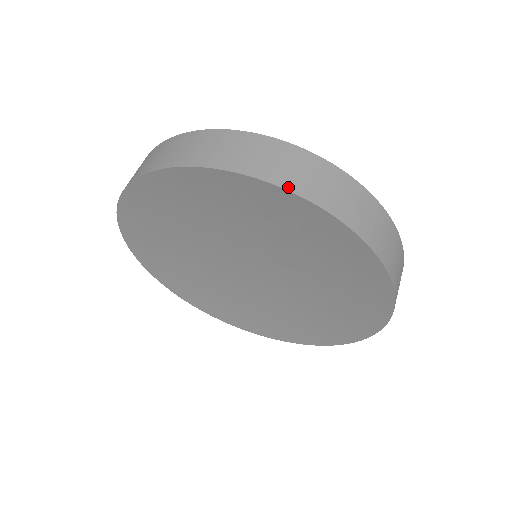
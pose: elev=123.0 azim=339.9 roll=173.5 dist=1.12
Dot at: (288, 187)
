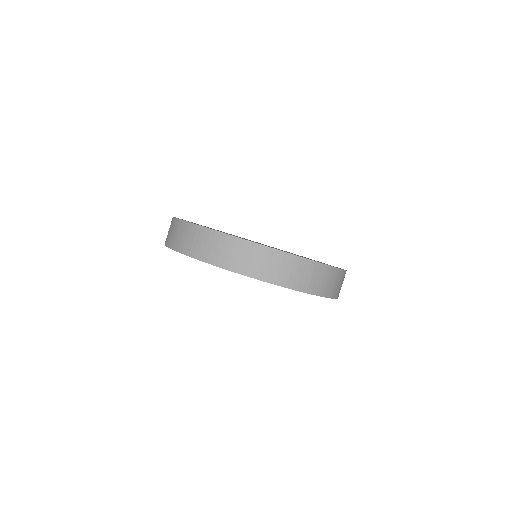
Dot at: (182, 252)
